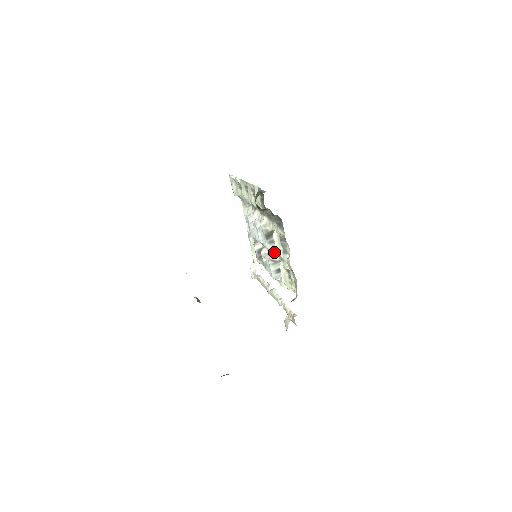
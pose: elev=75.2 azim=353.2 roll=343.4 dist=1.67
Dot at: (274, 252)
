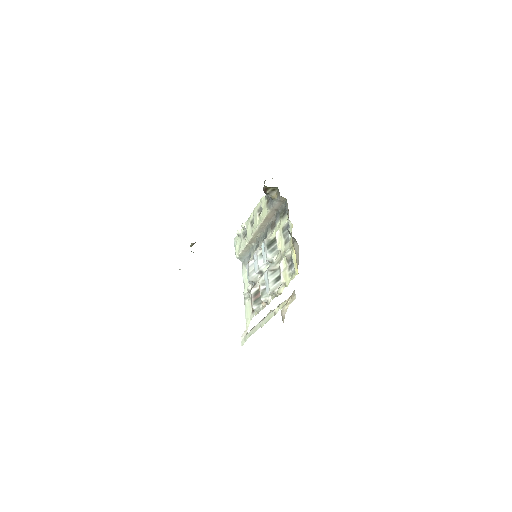
Dot at: (274, 260)
